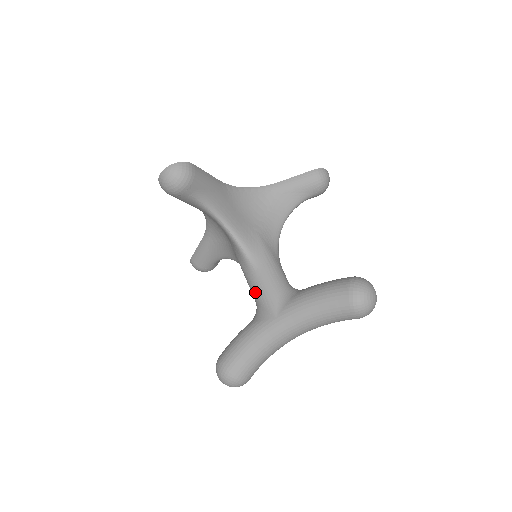
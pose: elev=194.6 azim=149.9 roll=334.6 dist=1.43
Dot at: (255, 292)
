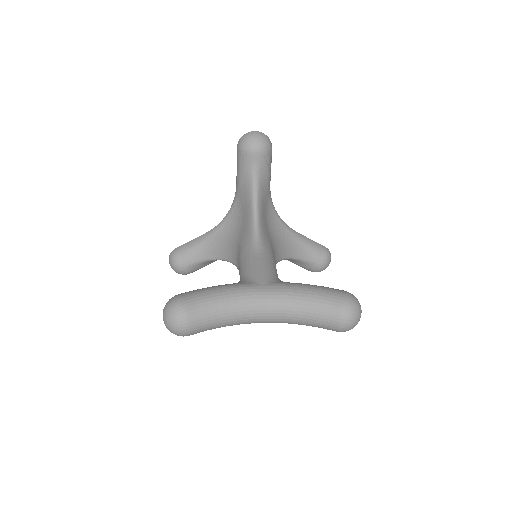
Dot at: (249, 266)
